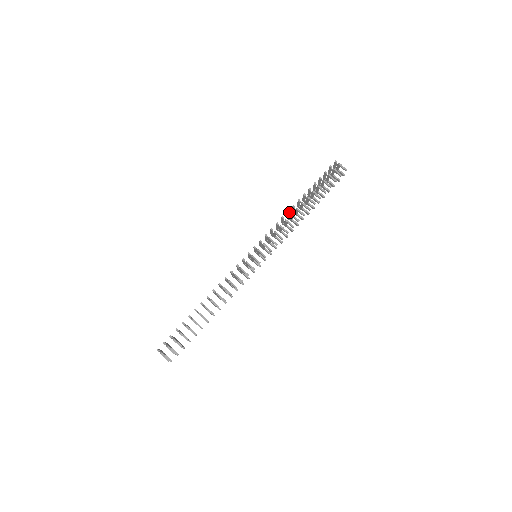
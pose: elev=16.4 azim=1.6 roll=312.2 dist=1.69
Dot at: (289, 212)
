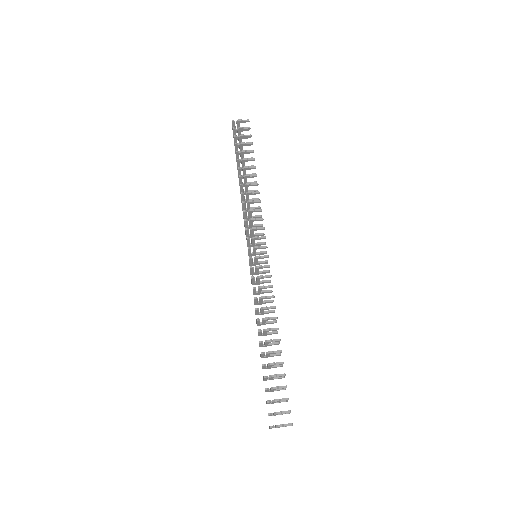
Dot at: (243, 193)
